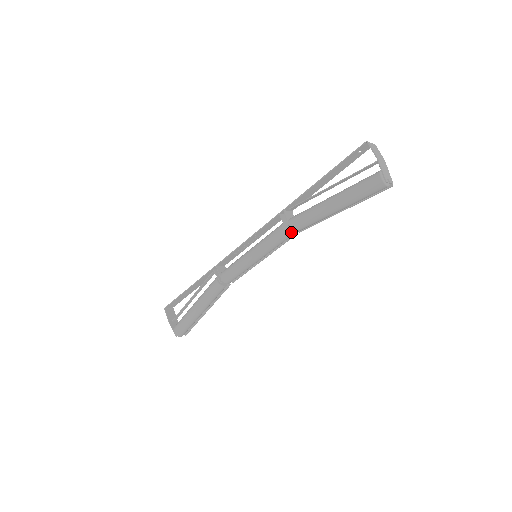
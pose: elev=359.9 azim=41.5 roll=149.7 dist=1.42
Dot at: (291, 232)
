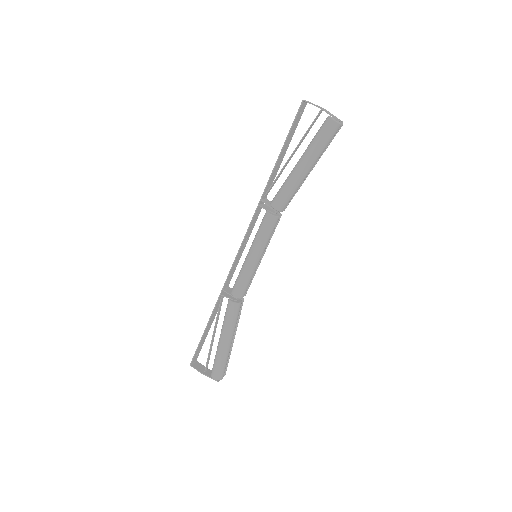
Dot at: (277, 215)
